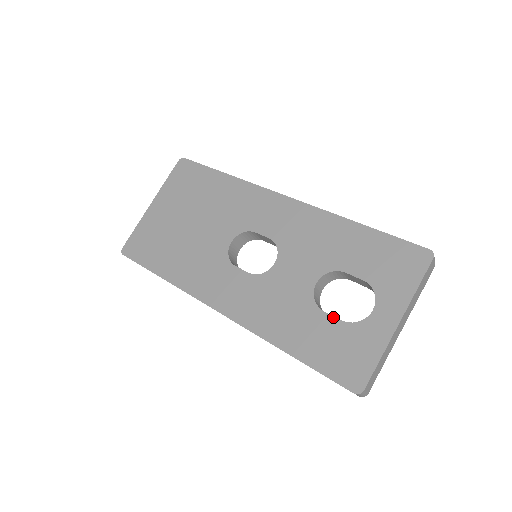
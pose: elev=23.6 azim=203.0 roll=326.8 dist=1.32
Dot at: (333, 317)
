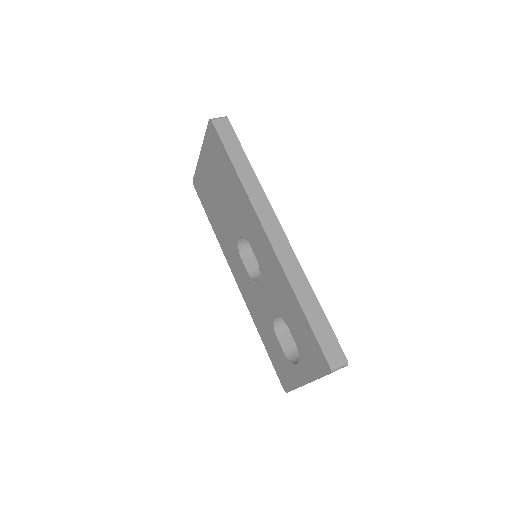
Dot at: (280, 345)
